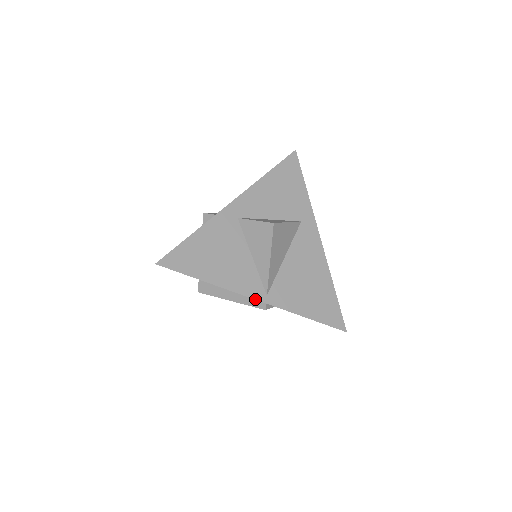
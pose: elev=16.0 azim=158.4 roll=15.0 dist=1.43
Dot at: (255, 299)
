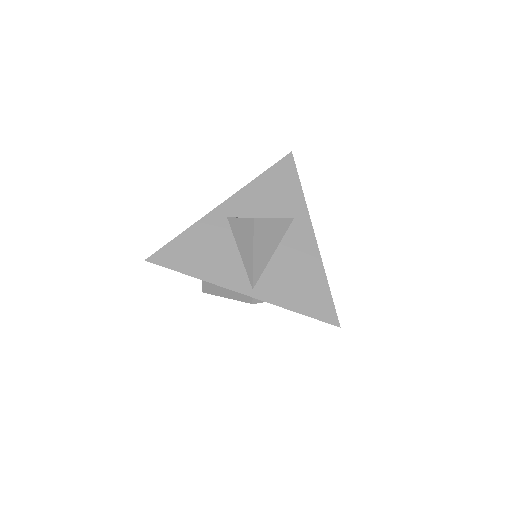
Dot at: occluded
